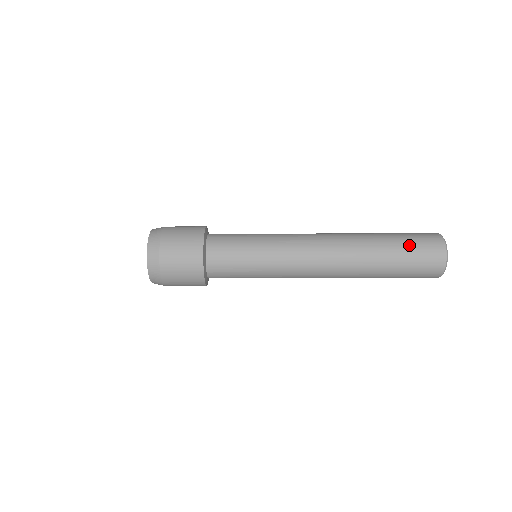
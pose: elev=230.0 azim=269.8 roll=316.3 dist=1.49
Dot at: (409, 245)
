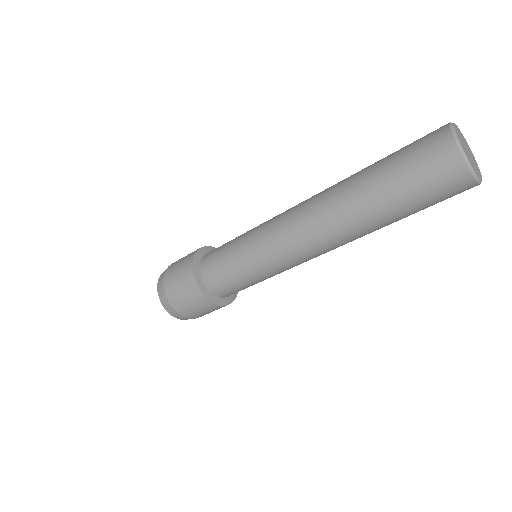
Dot at: (398, 151)
